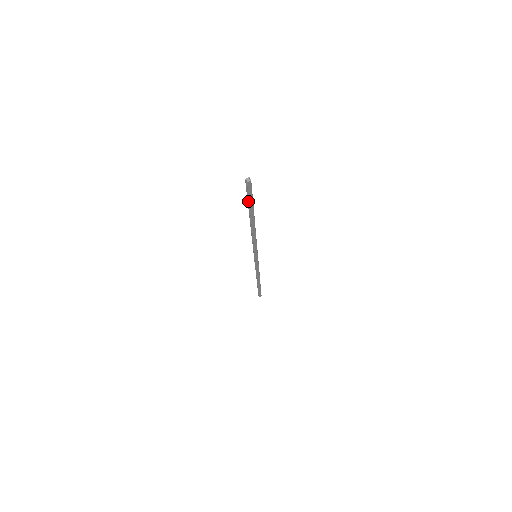
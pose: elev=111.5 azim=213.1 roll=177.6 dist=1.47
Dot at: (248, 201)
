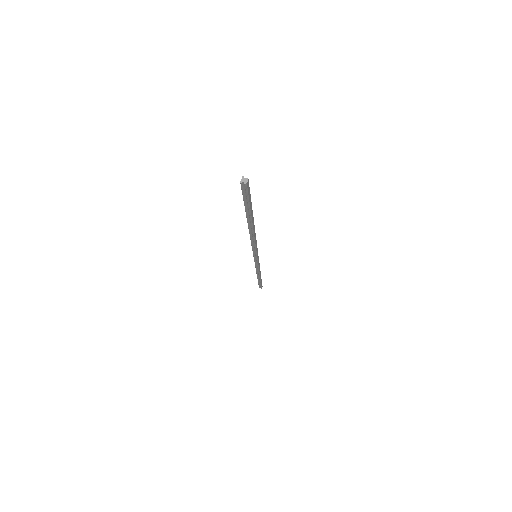
Dot at: (245, 206)
